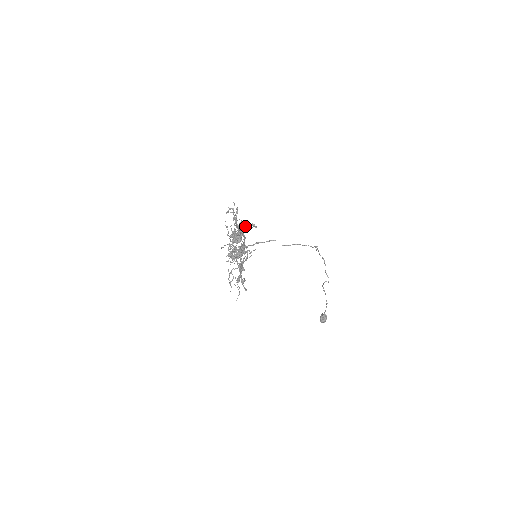
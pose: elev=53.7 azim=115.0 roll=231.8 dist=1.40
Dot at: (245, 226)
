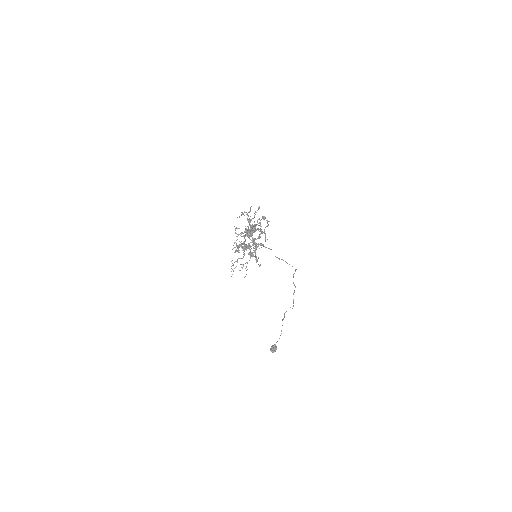
Dot at: occluded
